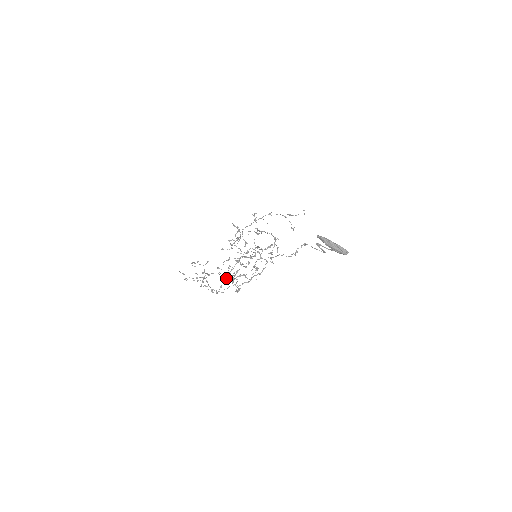
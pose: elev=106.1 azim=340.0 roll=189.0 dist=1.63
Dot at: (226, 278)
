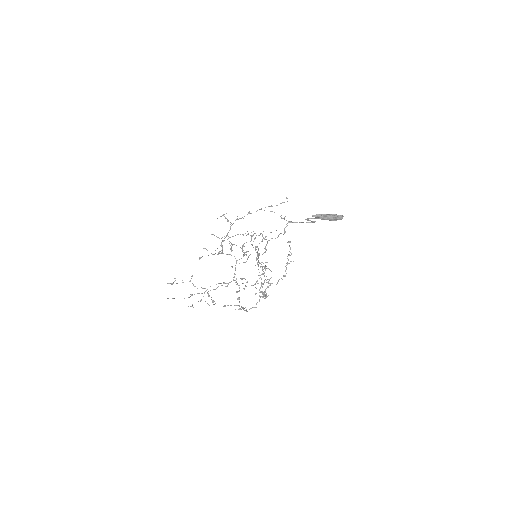
Dot at: occluded
